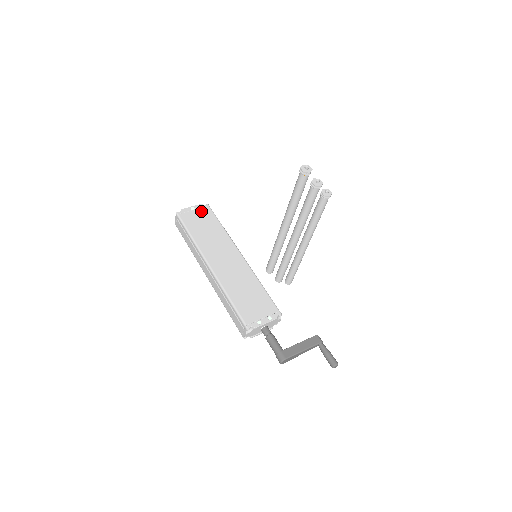
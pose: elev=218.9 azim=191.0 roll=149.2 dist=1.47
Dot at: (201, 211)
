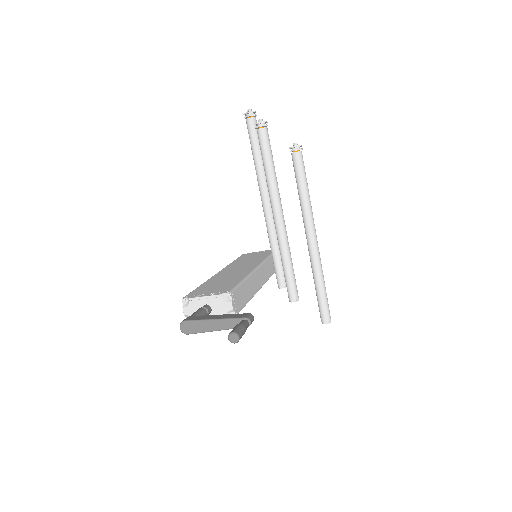
Dot at: (263, 252)
